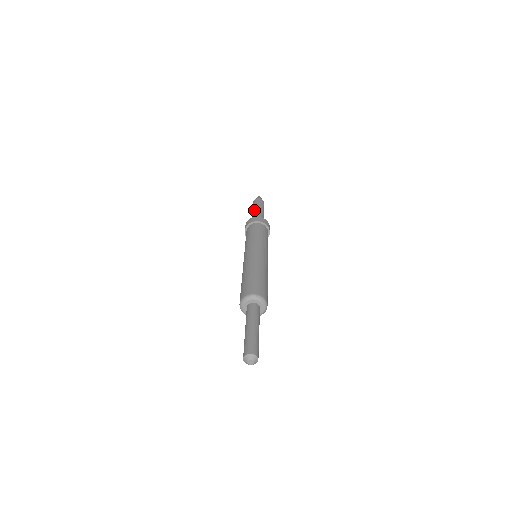
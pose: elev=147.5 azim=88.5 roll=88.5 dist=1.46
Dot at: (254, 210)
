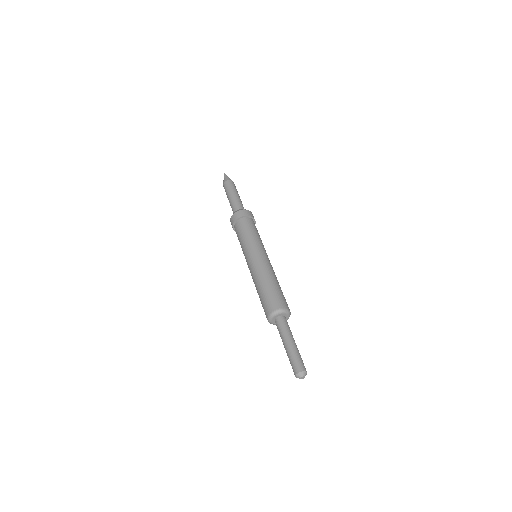
Dot at: (230, 198)
